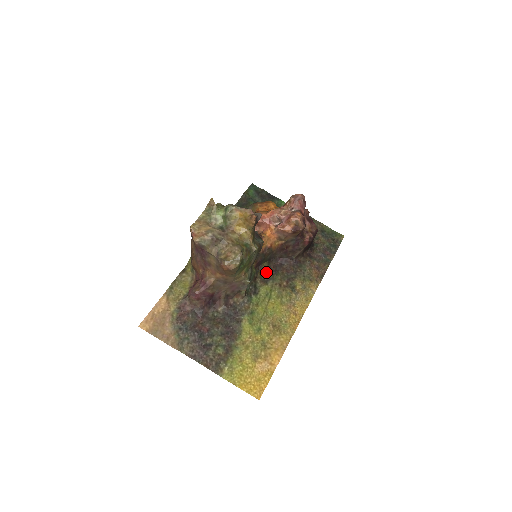
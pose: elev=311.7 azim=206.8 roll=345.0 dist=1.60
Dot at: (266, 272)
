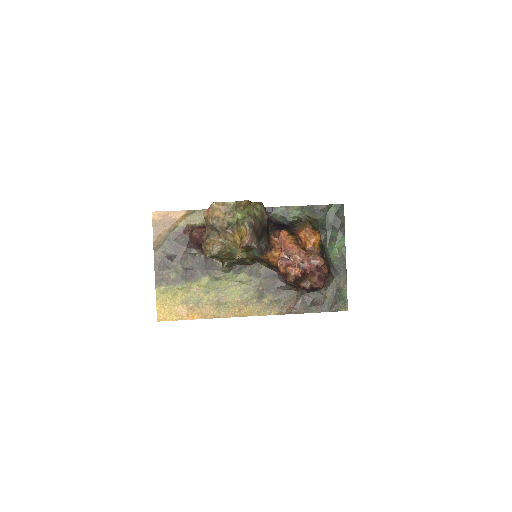
Dot at: (260, 269)
